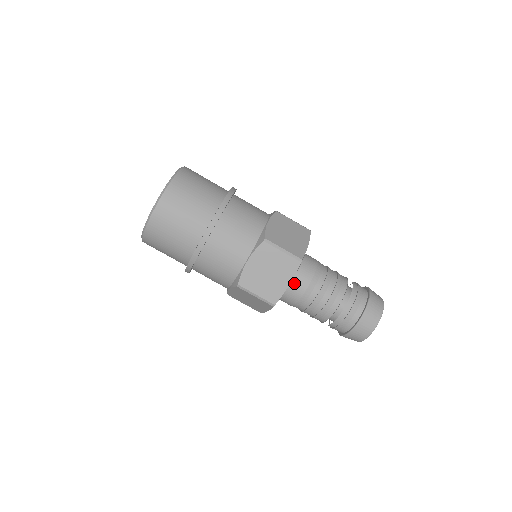
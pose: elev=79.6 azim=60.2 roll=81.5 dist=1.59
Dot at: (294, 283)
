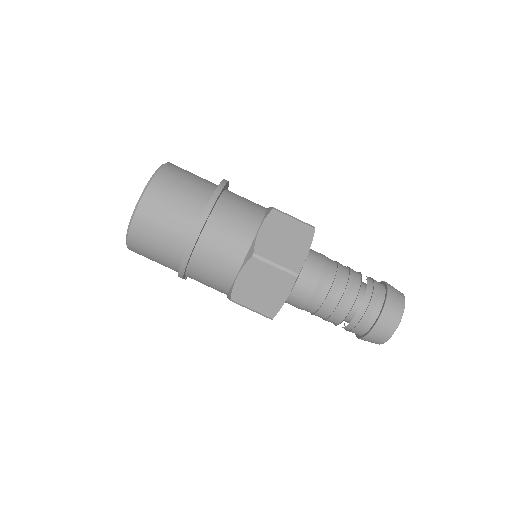
Dot at: (309, 263)
